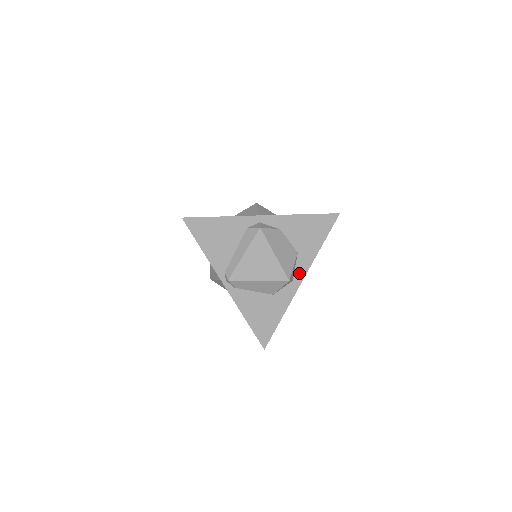
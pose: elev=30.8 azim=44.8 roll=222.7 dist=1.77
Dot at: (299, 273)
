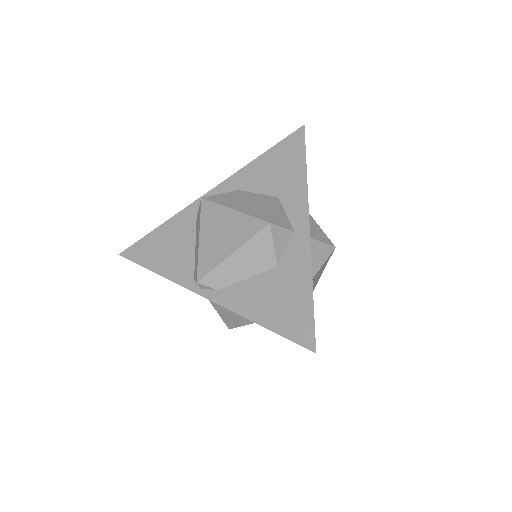
Dot at: (297, 218)
